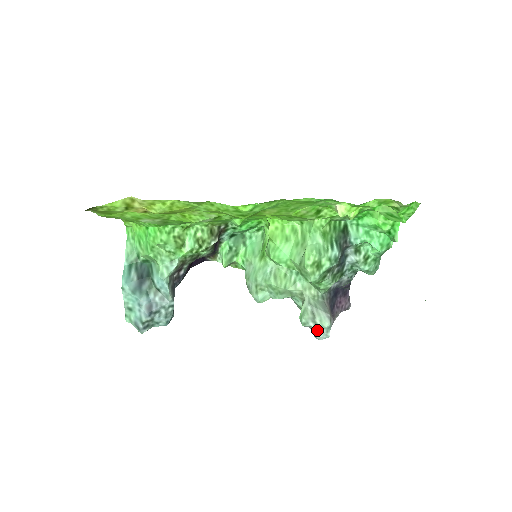
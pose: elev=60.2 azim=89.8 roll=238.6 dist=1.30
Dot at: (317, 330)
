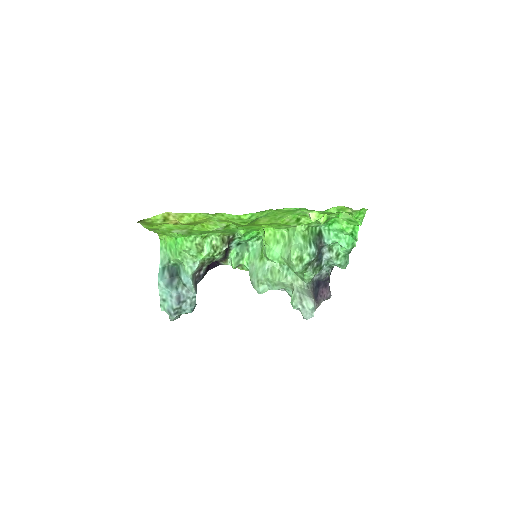
Dot at: (304, 311)
